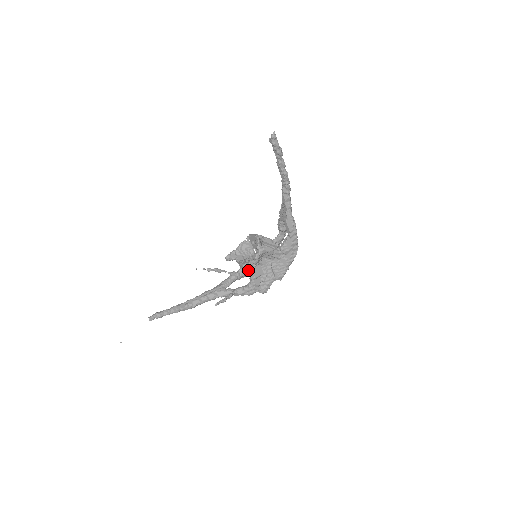
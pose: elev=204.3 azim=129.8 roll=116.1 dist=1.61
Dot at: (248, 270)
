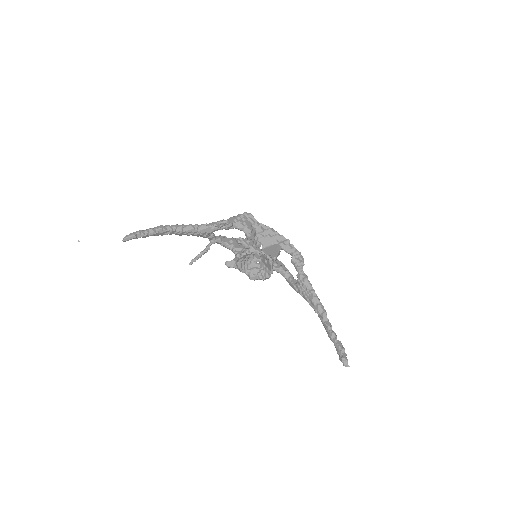
Dot at: occluded
